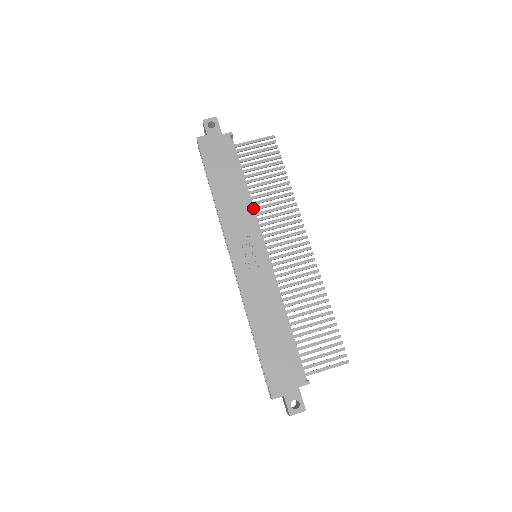
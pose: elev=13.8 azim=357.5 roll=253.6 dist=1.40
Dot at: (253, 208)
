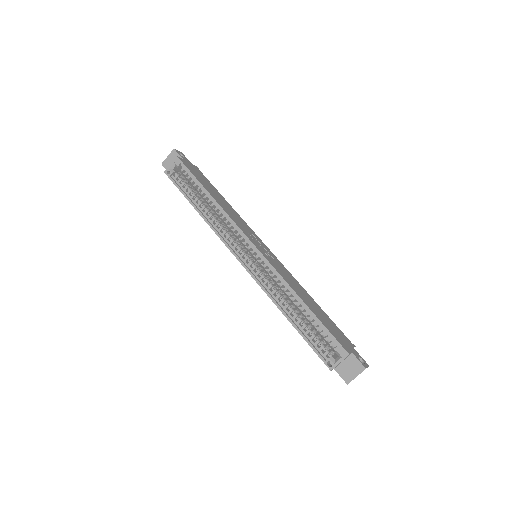
Dot at: occluded
